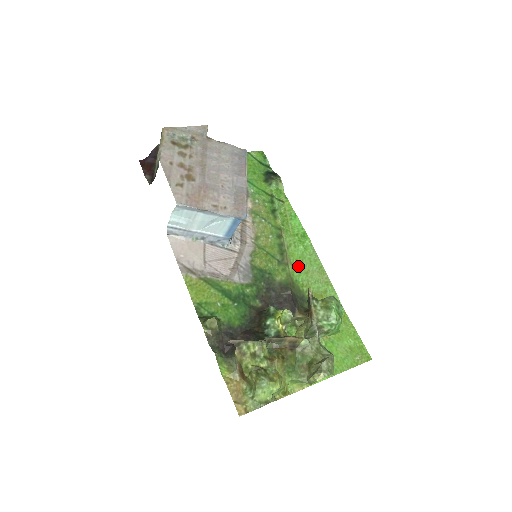
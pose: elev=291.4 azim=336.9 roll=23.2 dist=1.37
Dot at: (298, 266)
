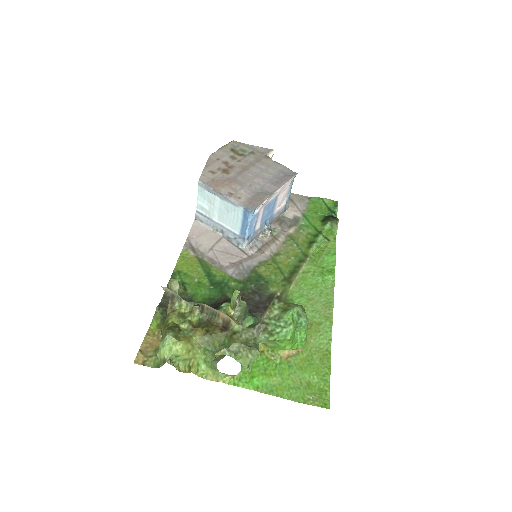
Dot at: (303, 290)
